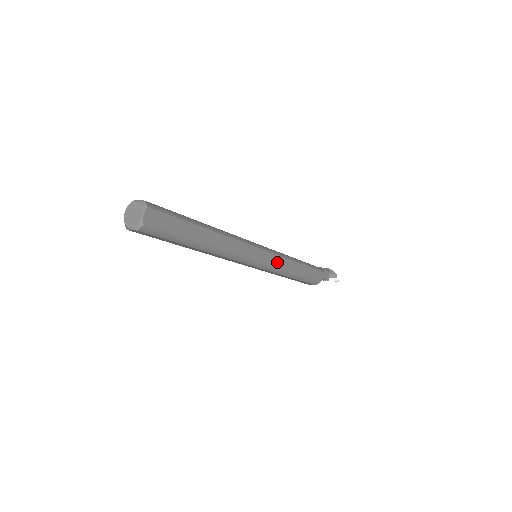
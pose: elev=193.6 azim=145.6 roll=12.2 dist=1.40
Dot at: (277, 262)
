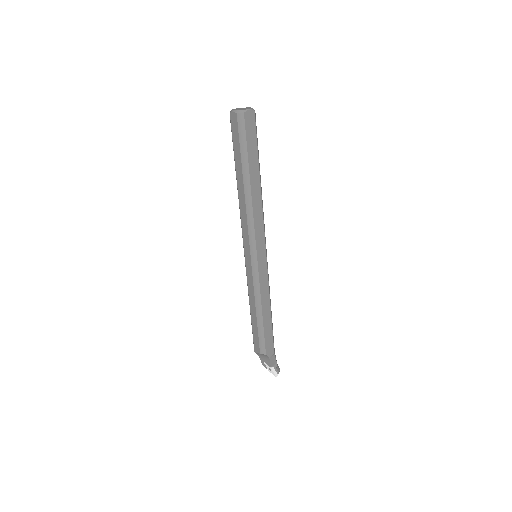
Dot at: (263, 278)
